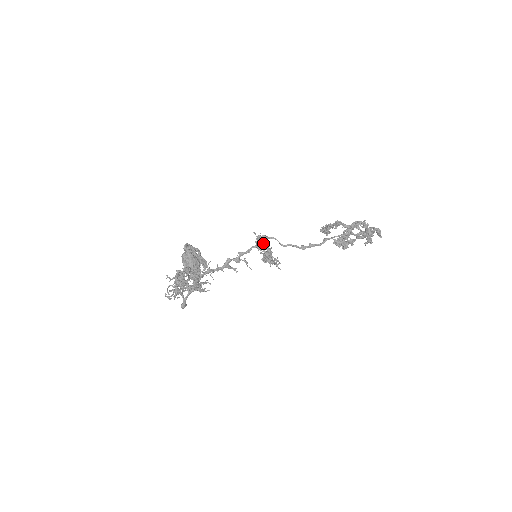
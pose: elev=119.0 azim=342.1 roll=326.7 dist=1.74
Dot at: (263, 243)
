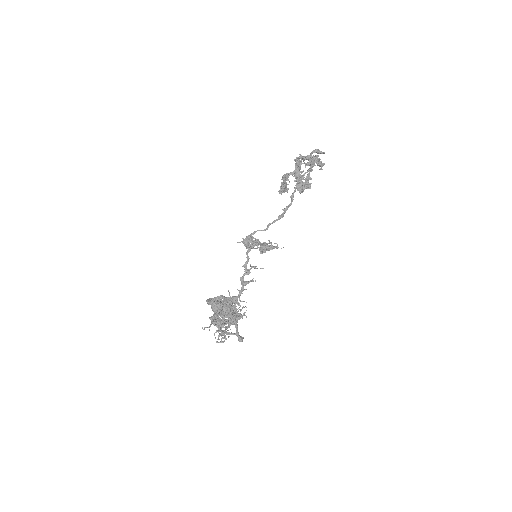
Dot at: (248, 241)
